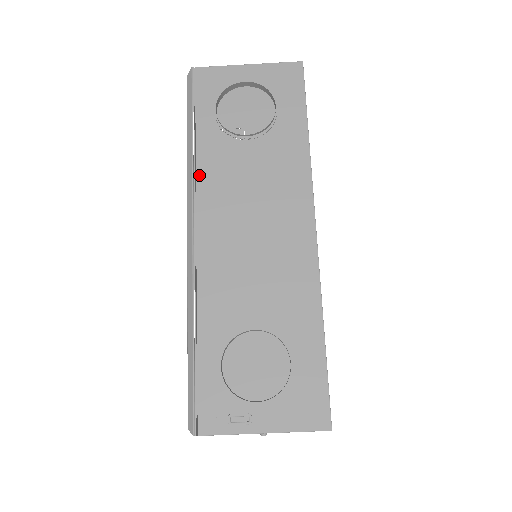
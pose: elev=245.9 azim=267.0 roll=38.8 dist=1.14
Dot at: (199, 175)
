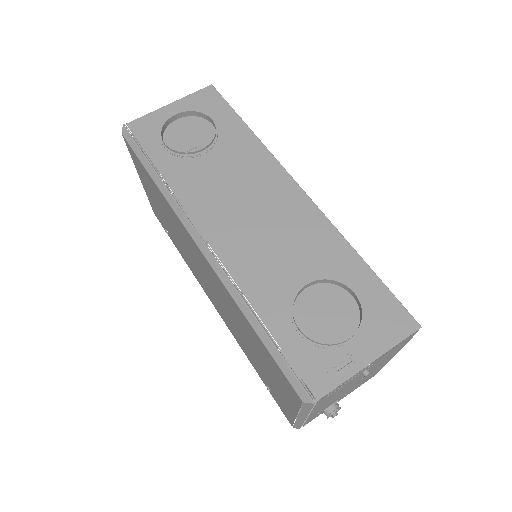
Dot at: (180, 197)
